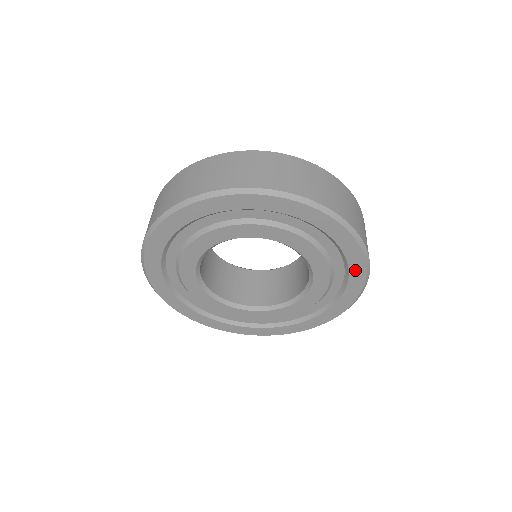
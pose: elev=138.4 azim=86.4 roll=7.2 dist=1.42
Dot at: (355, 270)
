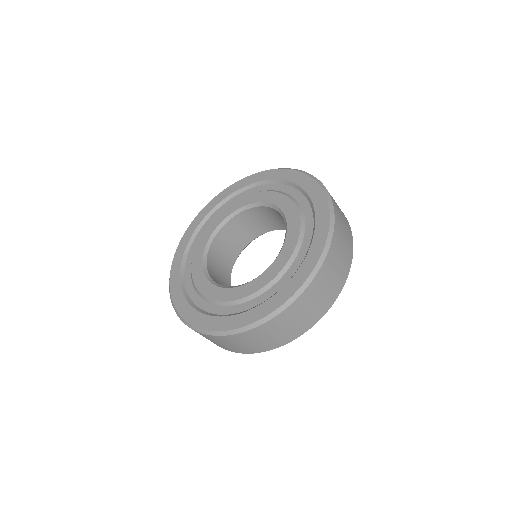
Dot at: (320, 229)
